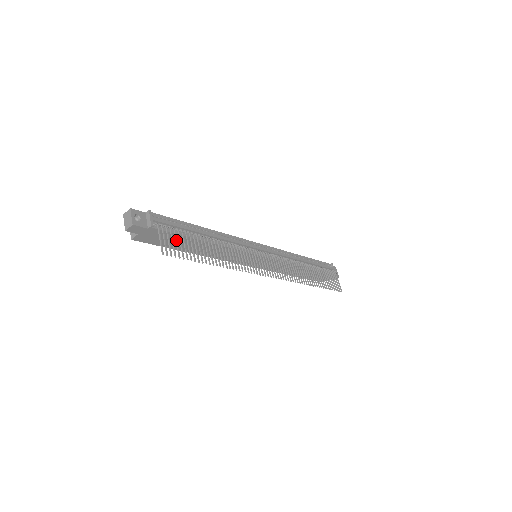
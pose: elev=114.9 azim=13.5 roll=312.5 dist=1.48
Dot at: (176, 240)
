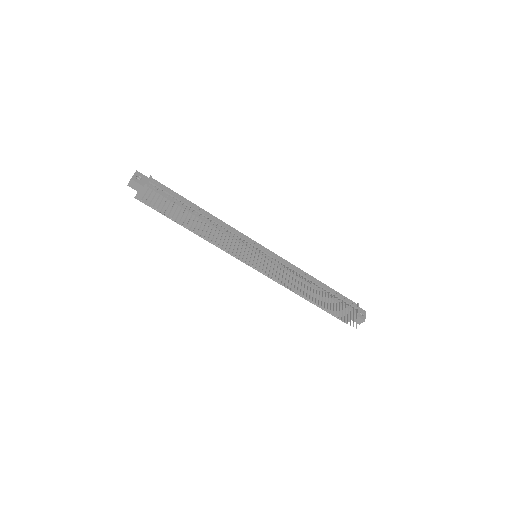
Dot at: (162, 199)
